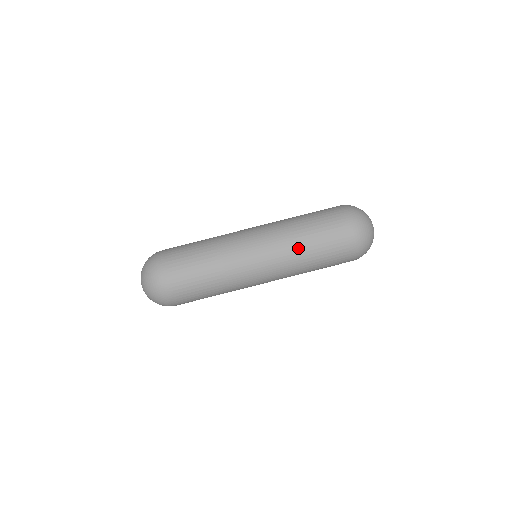
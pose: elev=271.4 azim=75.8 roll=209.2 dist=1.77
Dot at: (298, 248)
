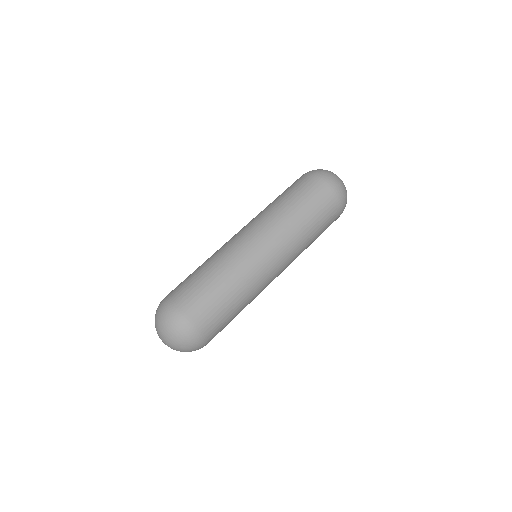
Dot at: (304, 238)
